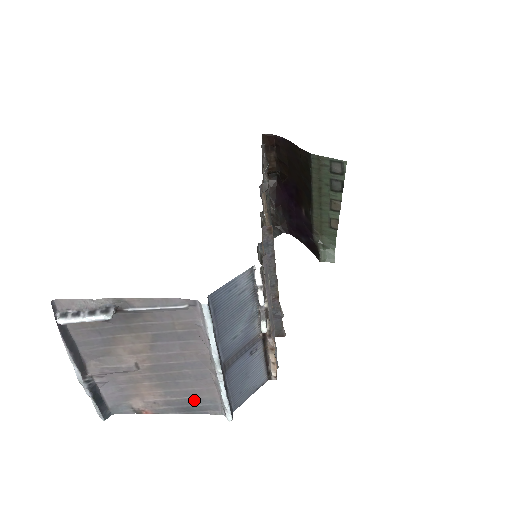
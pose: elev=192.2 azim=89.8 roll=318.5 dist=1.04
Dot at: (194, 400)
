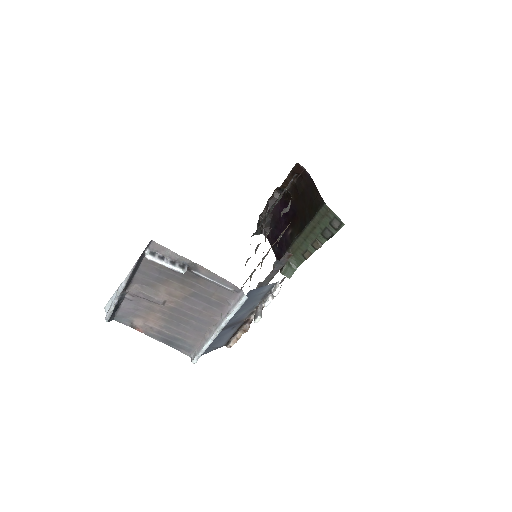
Dot at: (179, 339)
